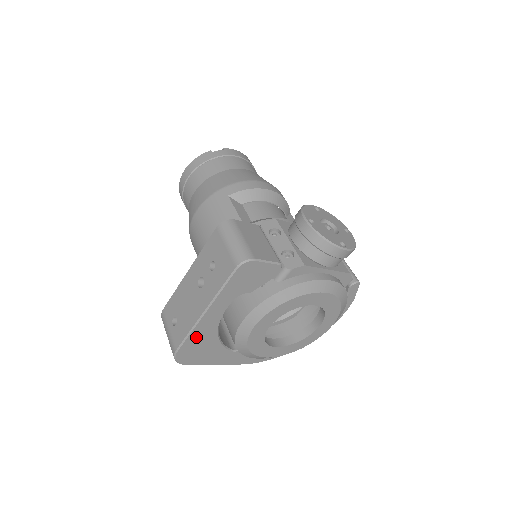
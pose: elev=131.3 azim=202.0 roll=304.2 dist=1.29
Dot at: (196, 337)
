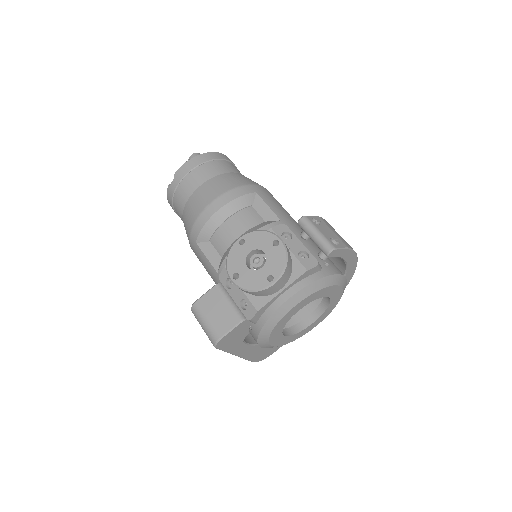
Dot at: (253, 355)
